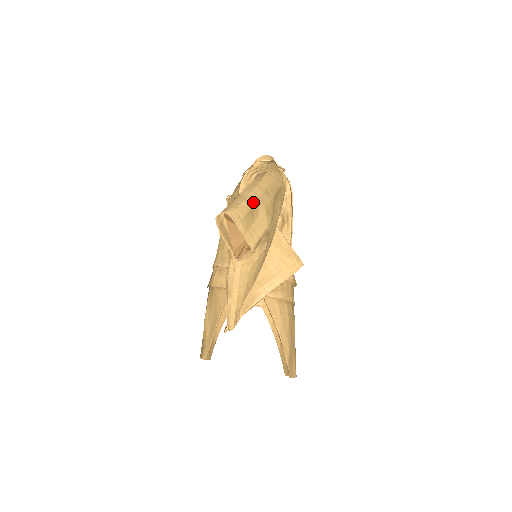
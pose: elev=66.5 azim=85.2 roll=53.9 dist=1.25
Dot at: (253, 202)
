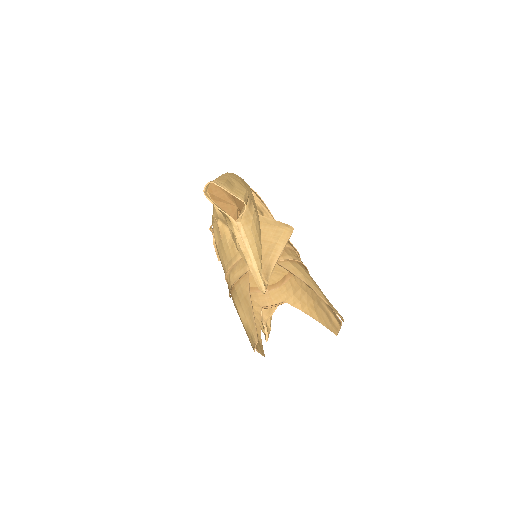
Dot at: (226, 178)
